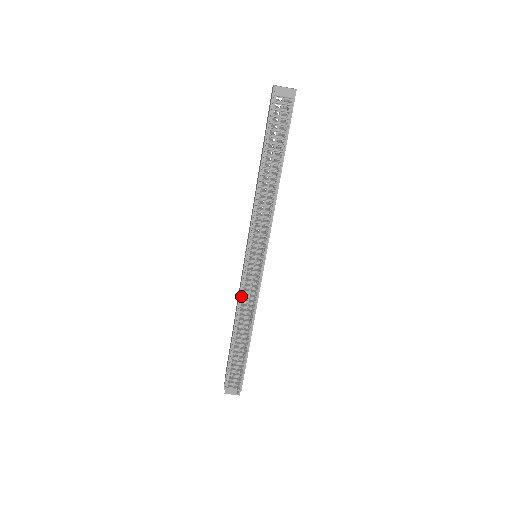
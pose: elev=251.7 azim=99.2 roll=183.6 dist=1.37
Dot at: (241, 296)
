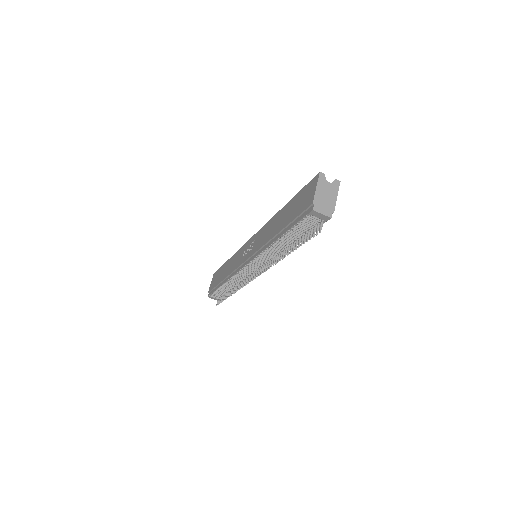
Dot at: (234, 275)
